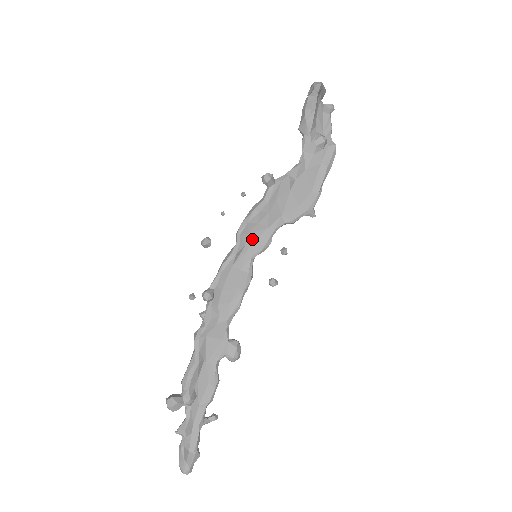
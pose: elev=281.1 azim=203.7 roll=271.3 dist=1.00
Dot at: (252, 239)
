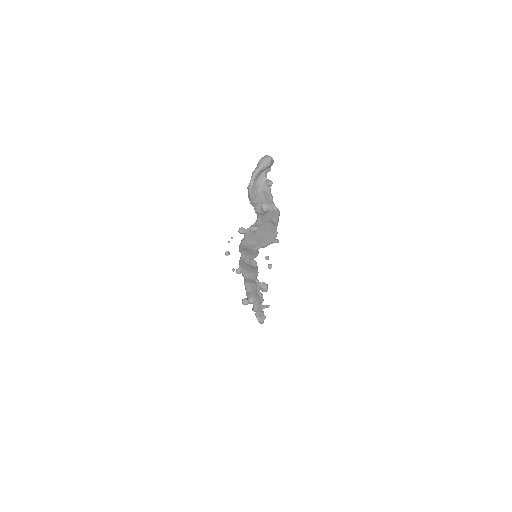
Dot at: (248, 253)
